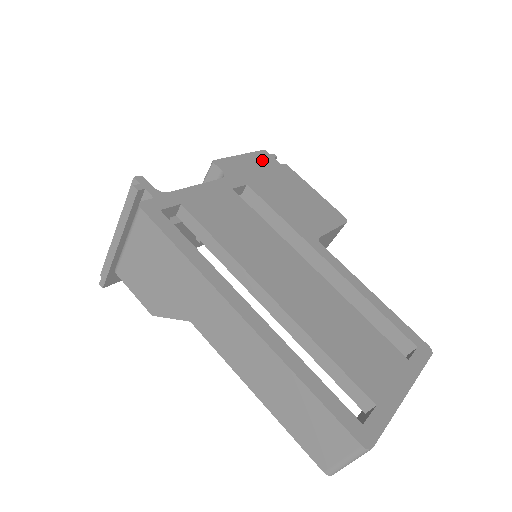
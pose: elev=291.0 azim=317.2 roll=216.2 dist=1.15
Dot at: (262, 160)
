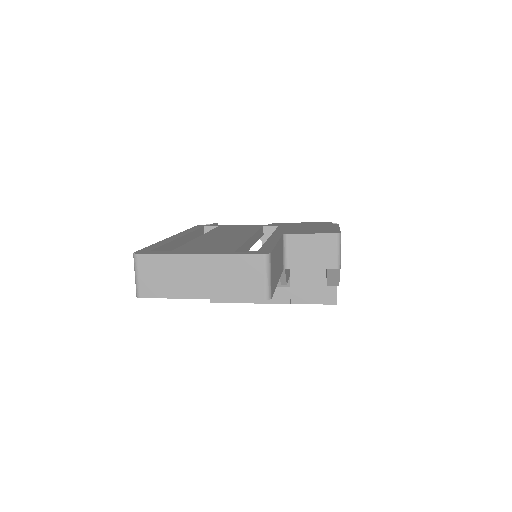
Dot at: (317, 223)
